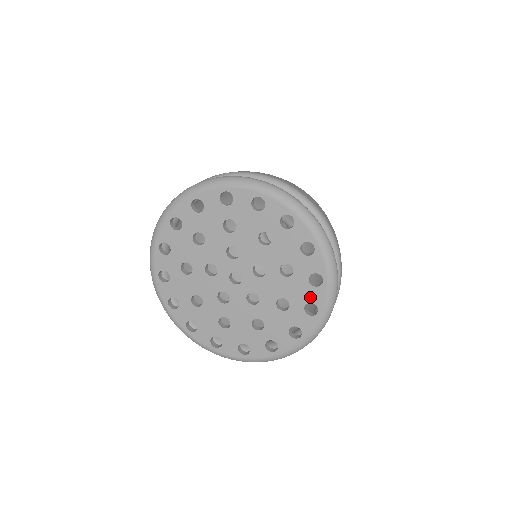
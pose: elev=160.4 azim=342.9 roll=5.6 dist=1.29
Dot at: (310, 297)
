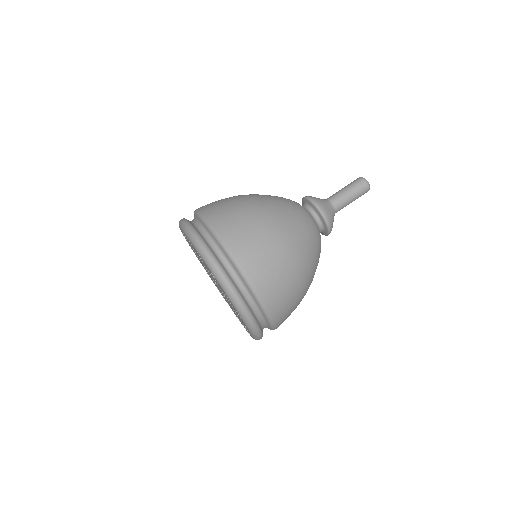
Dot at: occluded
